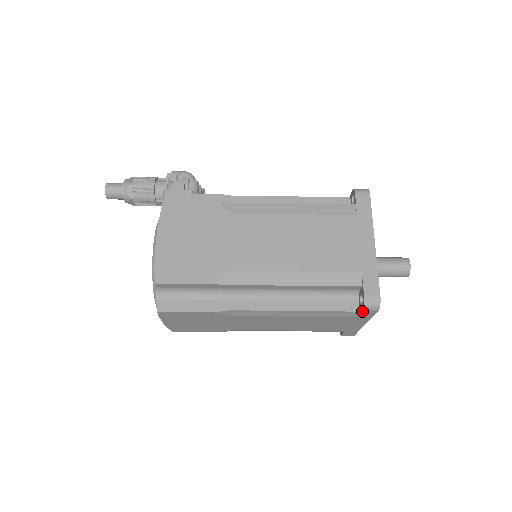
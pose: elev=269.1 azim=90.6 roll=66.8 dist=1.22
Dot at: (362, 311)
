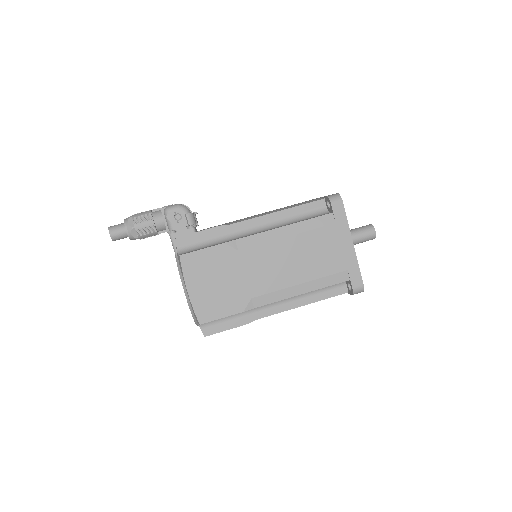
Dot at: occluded
